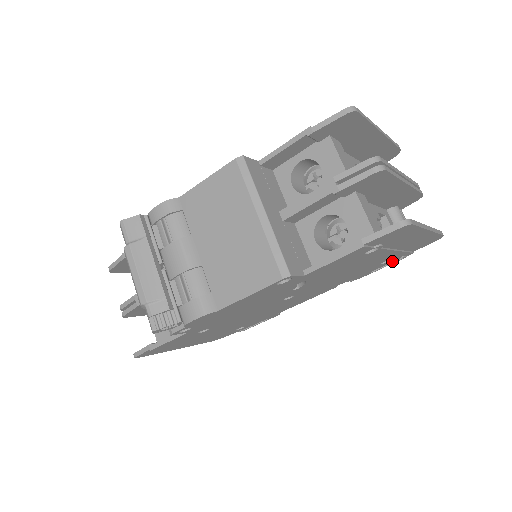
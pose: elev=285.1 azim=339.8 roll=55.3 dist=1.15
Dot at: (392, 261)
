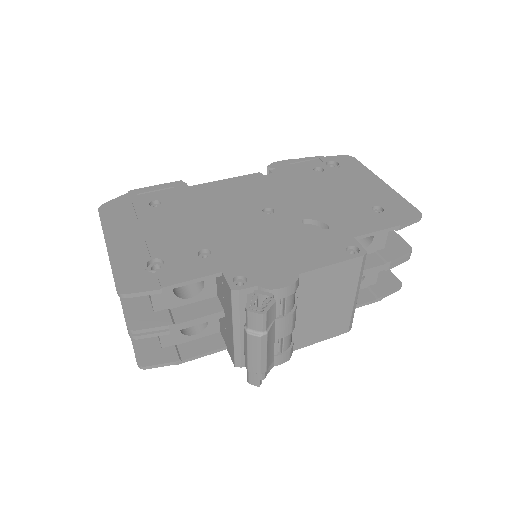
Dot at: occluded
